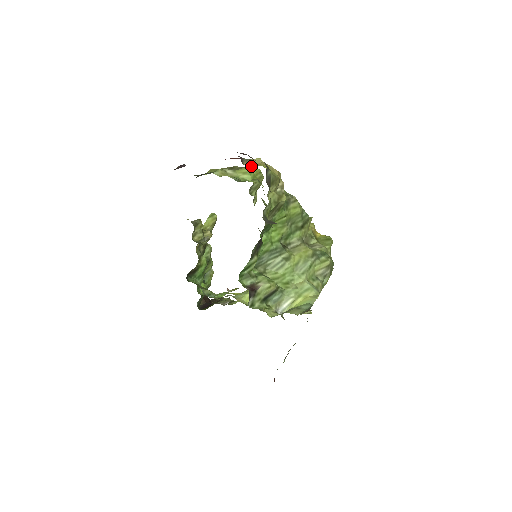
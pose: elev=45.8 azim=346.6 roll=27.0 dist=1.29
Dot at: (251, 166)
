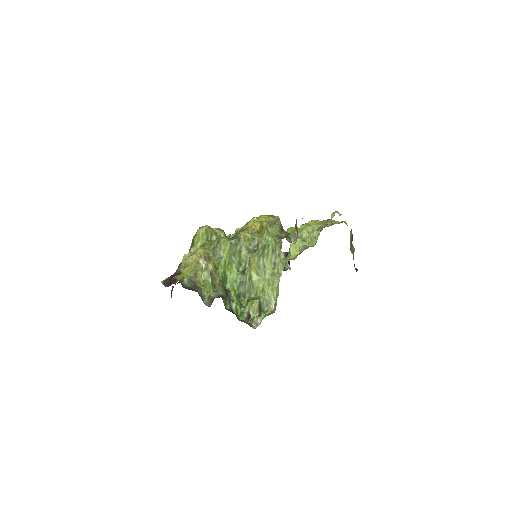
Dot at: occluded
